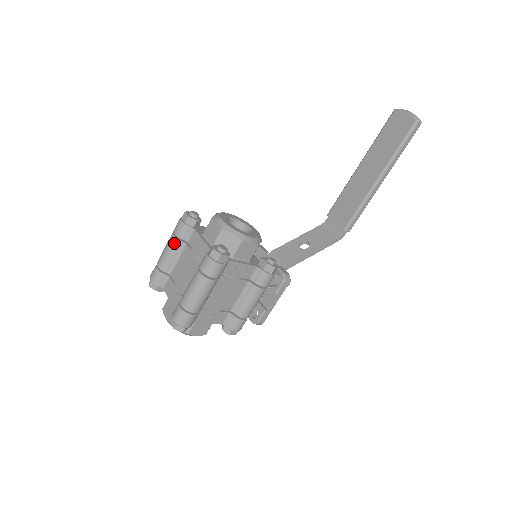
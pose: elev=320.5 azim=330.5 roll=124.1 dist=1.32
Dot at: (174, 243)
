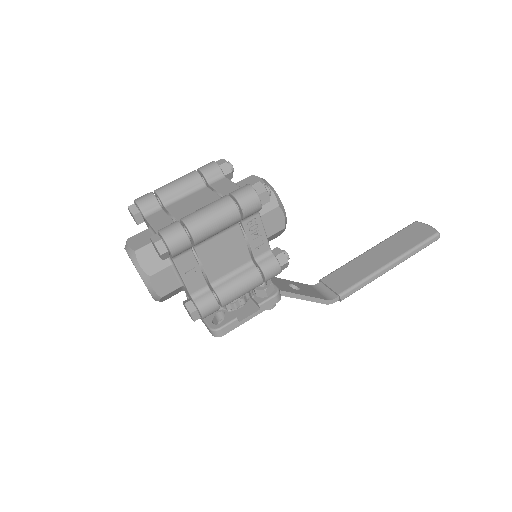
Dot at: (194, 177)
